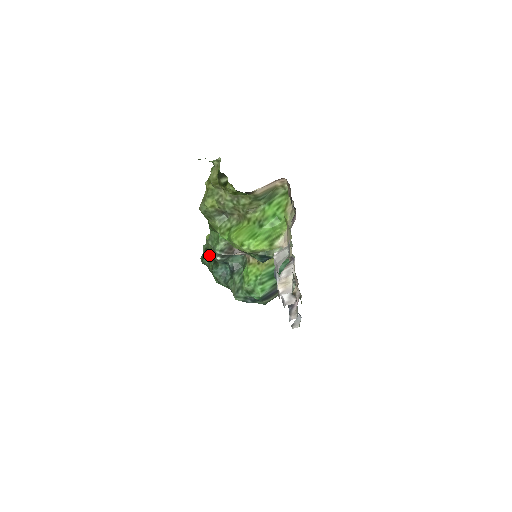
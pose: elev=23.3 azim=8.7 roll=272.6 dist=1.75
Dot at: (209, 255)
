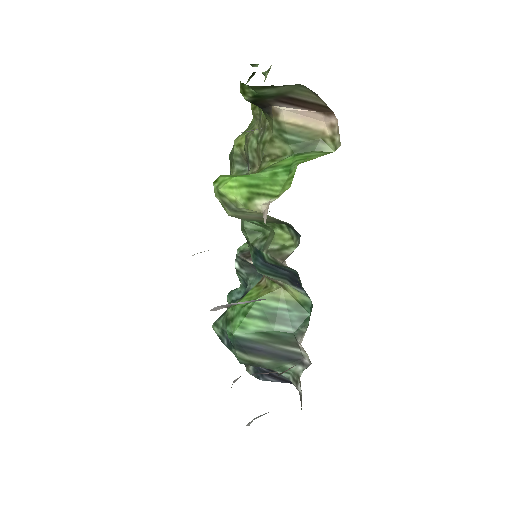
Dot at: occluded
